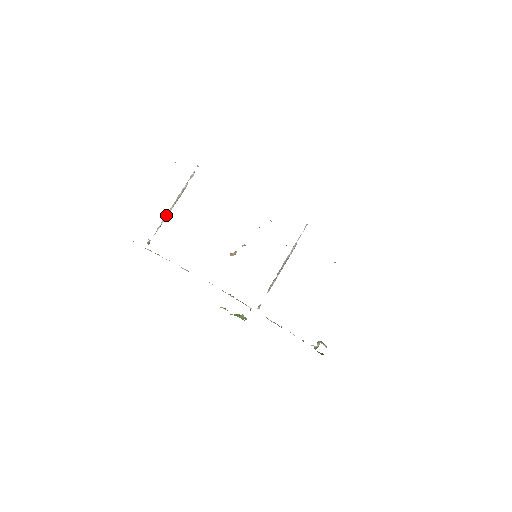
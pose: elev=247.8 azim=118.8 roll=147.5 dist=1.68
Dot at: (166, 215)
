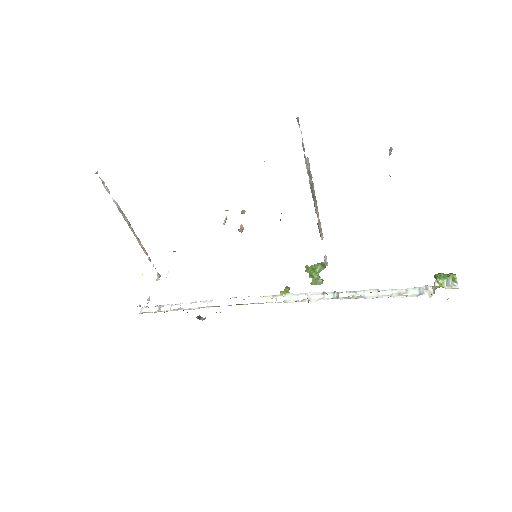
Dot at: occluded
